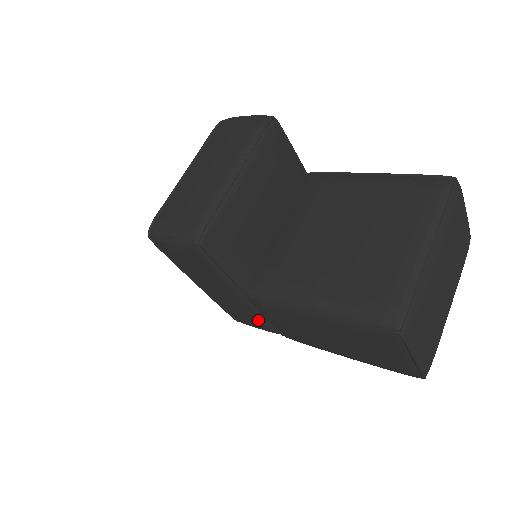
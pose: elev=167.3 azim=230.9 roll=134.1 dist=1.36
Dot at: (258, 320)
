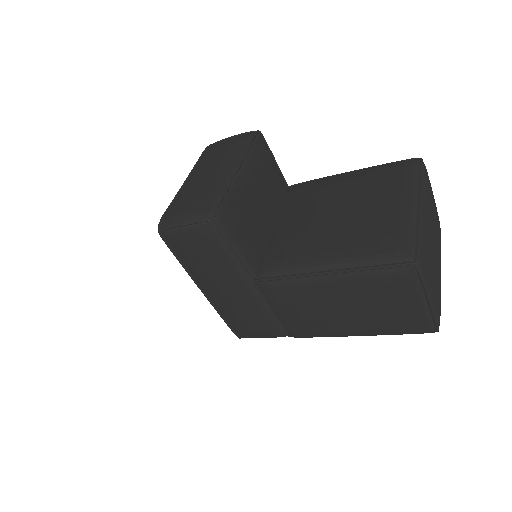
Dot at: (265, 319)
